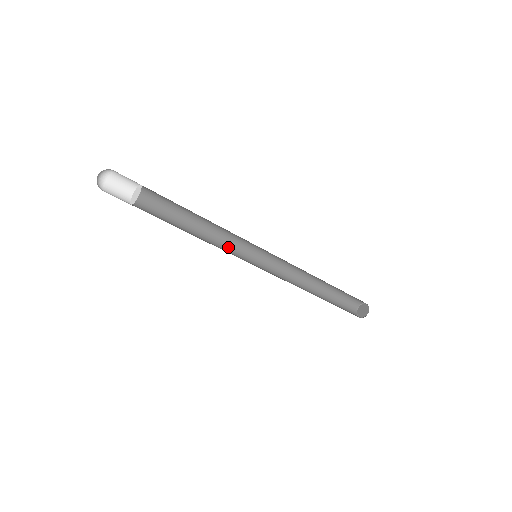
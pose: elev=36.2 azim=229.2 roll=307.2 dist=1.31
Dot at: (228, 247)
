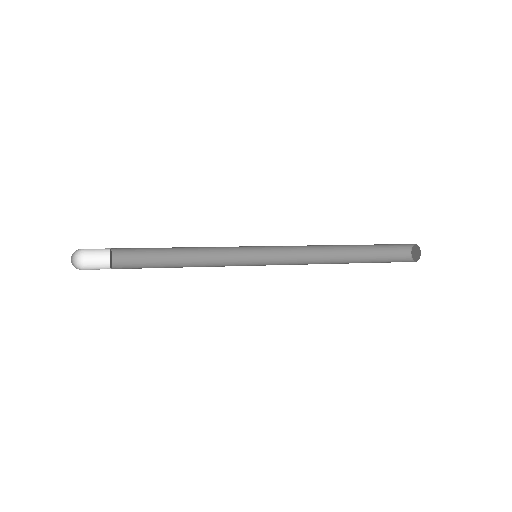
Dot at: (225, 253)
